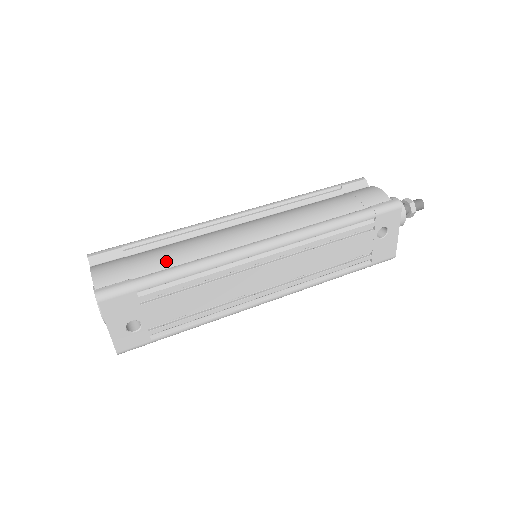
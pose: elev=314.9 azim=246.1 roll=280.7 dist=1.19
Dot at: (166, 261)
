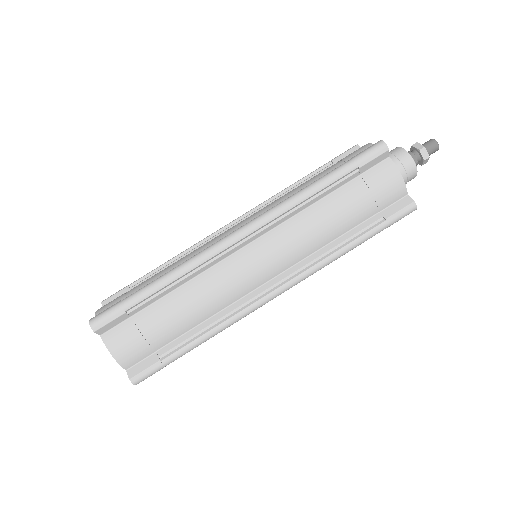
Dot at: (182, 327)
